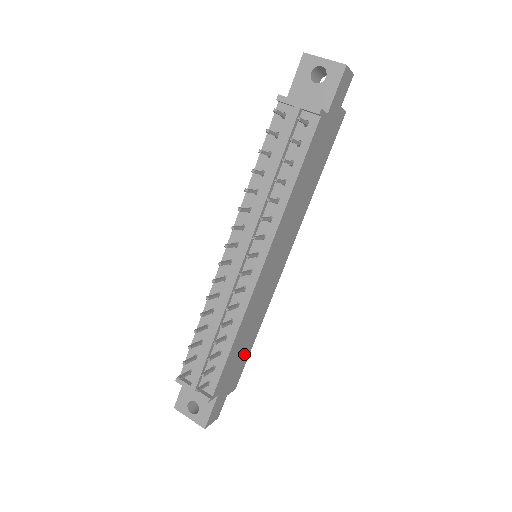
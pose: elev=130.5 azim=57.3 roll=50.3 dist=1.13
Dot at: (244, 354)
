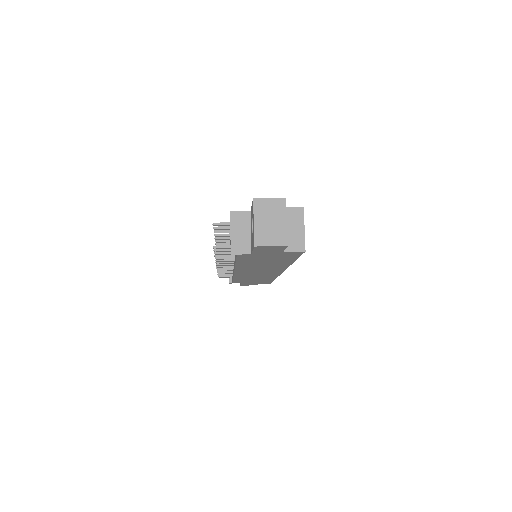
Dot at: (263, 280)
